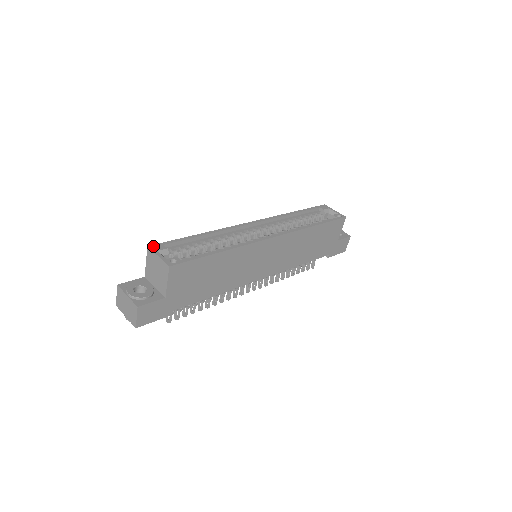
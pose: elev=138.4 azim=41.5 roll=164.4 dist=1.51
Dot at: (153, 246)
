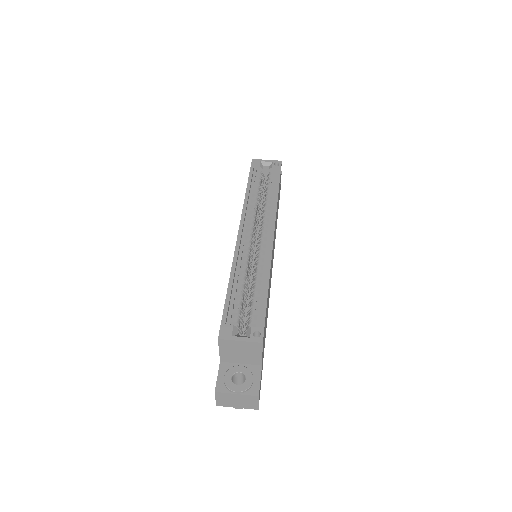
Dot at: (221, 334)
